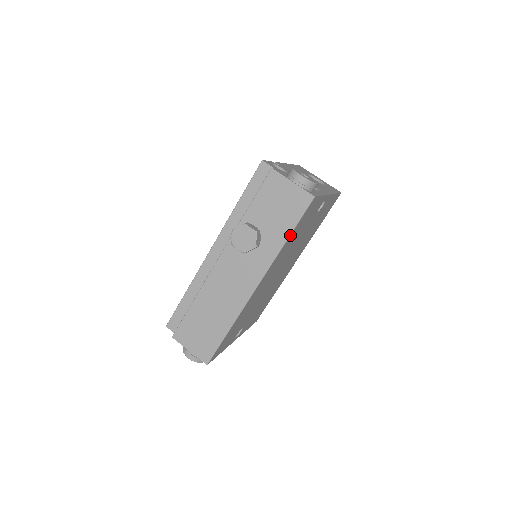
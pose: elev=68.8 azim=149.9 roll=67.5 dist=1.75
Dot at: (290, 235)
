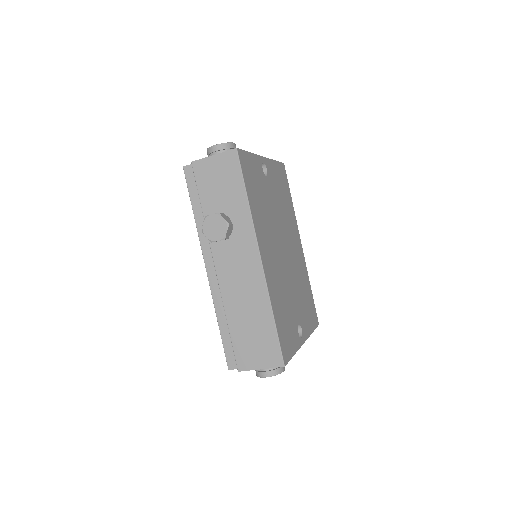
Dot at: (247, 193)
